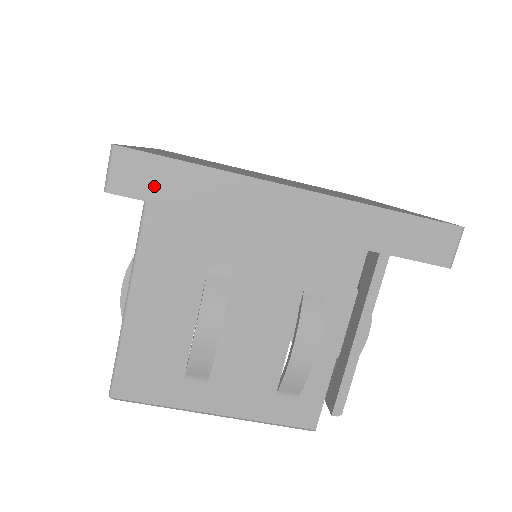
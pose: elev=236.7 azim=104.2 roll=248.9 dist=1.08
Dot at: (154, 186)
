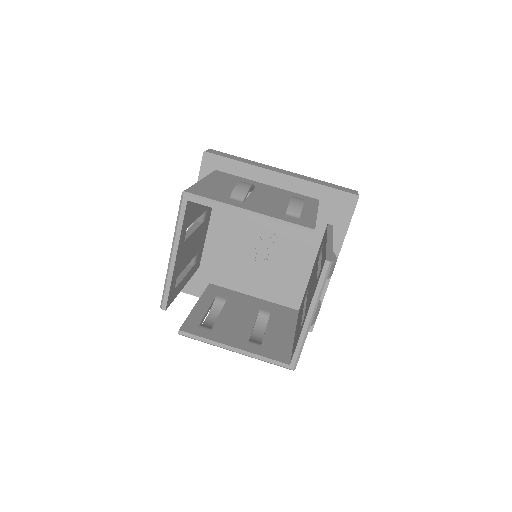
Dot at: (224, 155)
